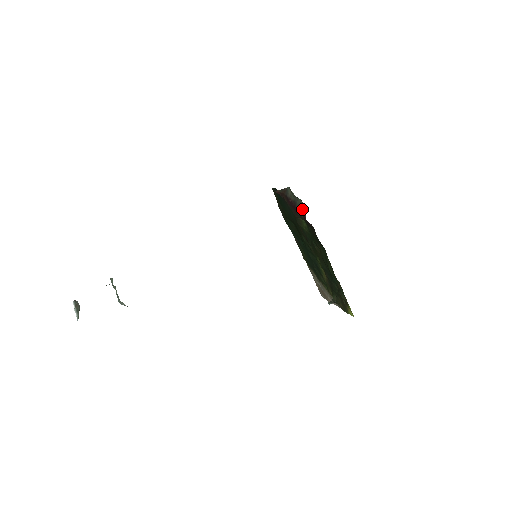
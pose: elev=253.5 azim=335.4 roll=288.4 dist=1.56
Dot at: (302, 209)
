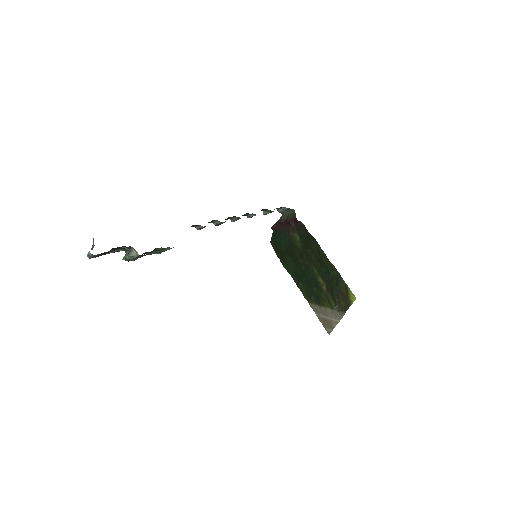
Dot at: (292, 216)
